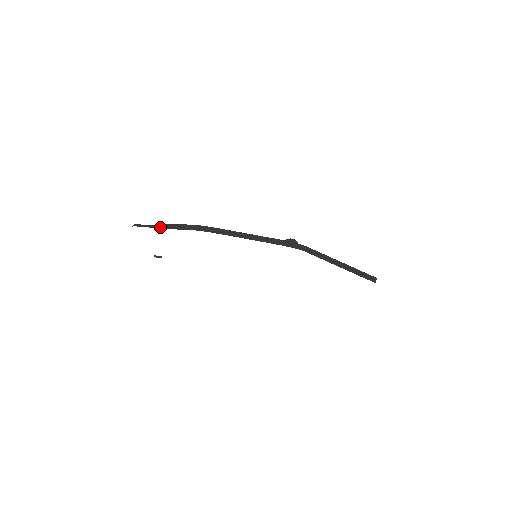
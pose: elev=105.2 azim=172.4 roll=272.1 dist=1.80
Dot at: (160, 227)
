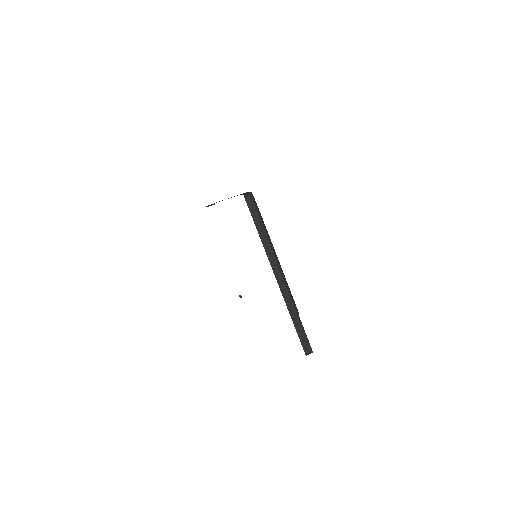
Dot at: occluded
